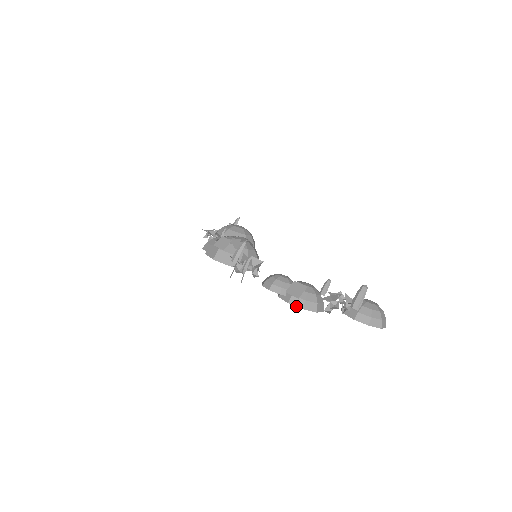
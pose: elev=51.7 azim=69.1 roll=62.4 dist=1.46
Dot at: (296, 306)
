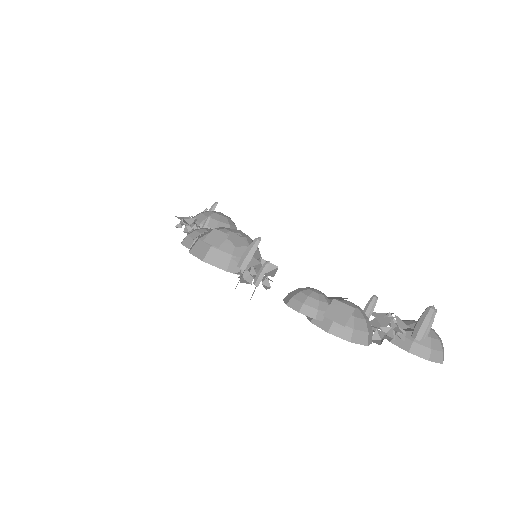
Dot at: (340, 337)
